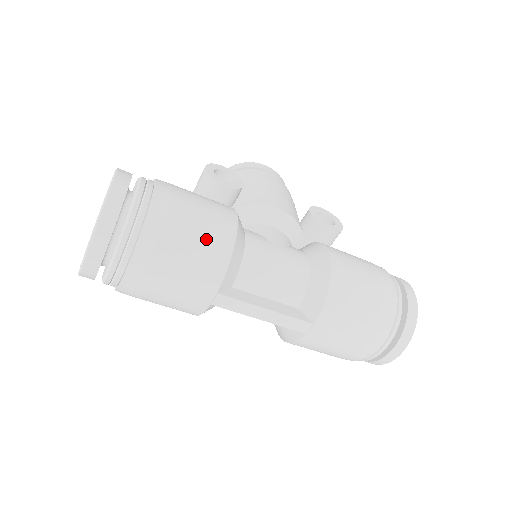
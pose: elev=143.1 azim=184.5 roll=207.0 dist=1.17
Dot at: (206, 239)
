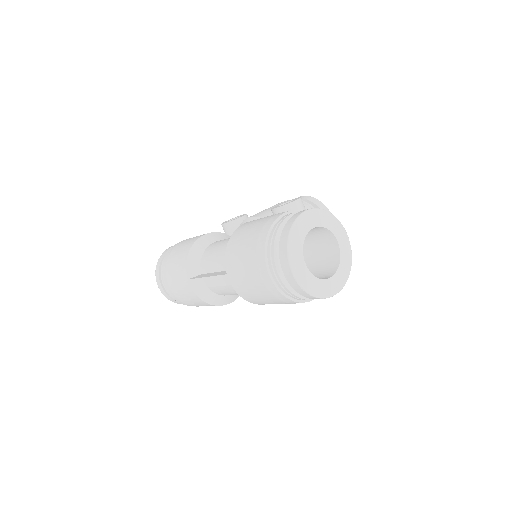
Dot at: (181, 253)
